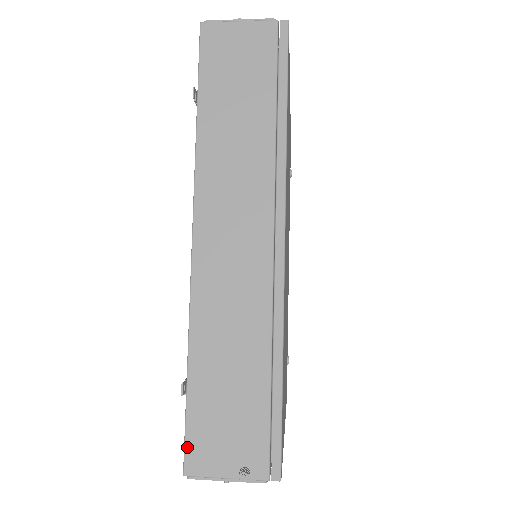
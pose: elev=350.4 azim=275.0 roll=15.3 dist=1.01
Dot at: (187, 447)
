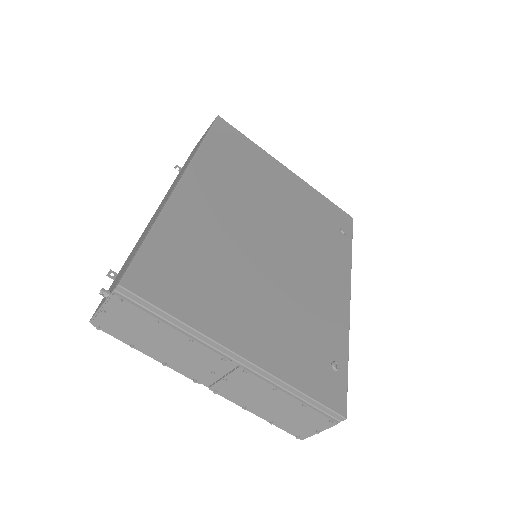
Dot at: (99, 305)
